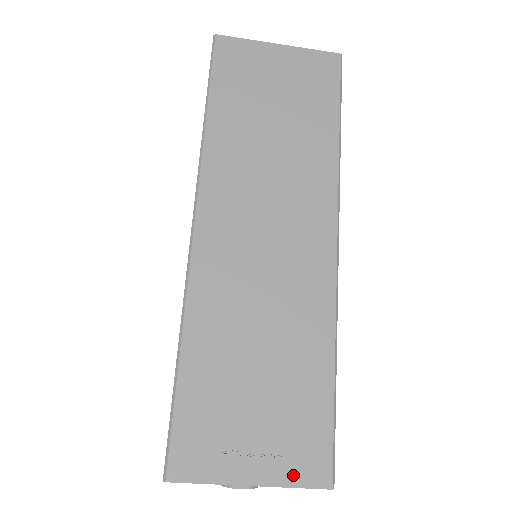
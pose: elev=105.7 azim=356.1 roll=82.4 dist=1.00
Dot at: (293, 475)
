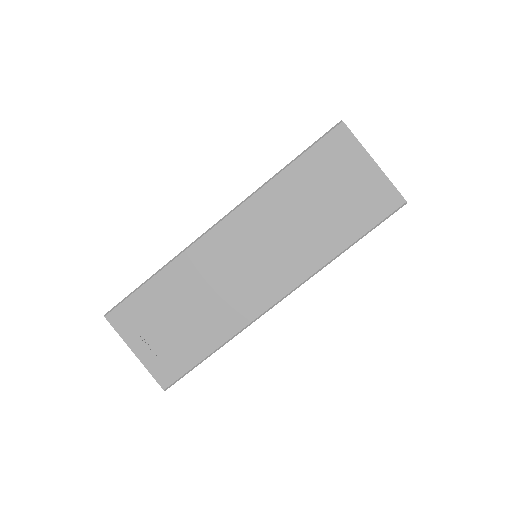
Dot at: (154, 368)
